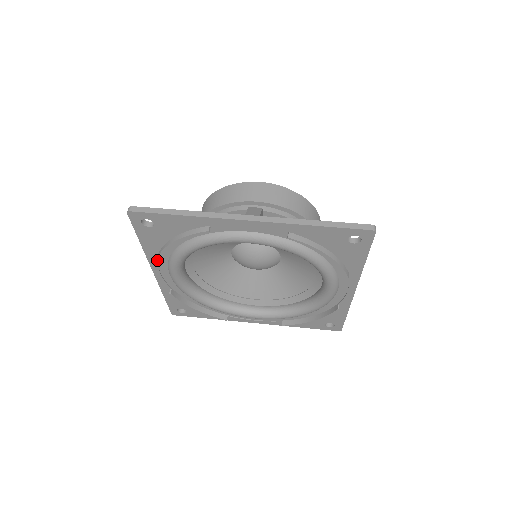
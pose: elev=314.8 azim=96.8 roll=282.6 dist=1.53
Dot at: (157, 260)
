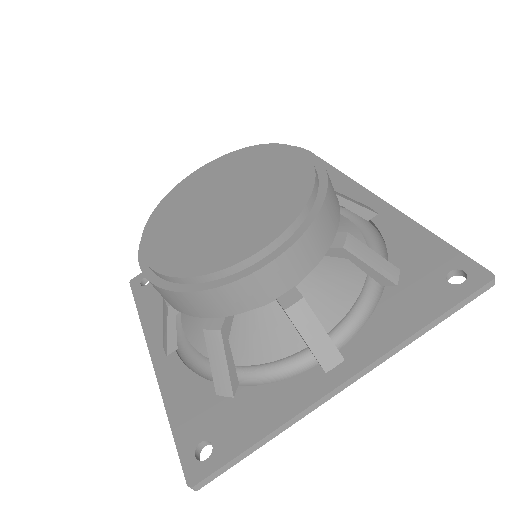
Dot at: occluded
